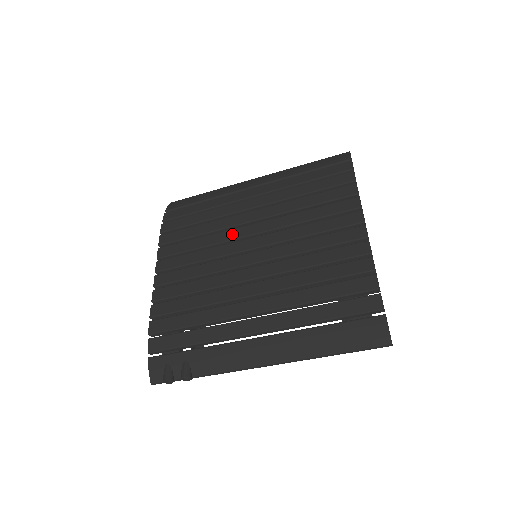
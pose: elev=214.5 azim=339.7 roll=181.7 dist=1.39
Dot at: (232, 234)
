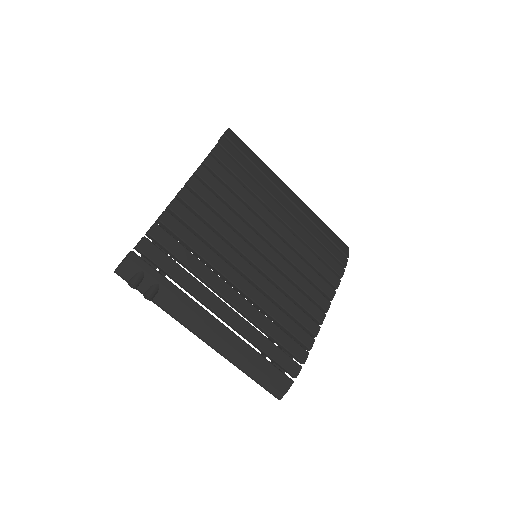
Dot at: (258, 223)
